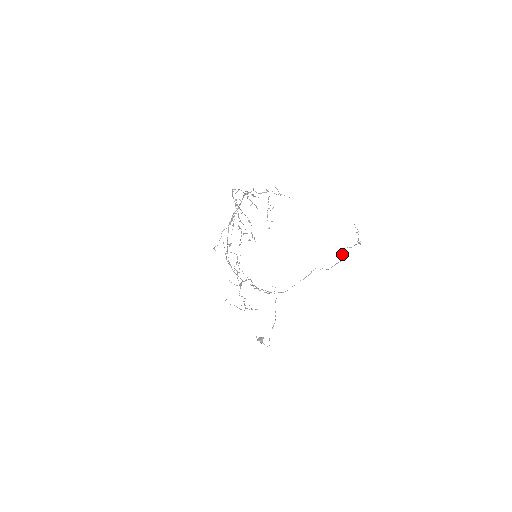
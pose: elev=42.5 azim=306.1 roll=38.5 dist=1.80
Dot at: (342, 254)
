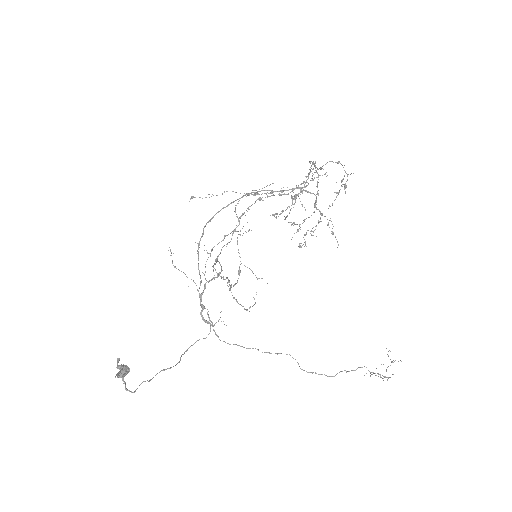
Dot at: (344, 370)
